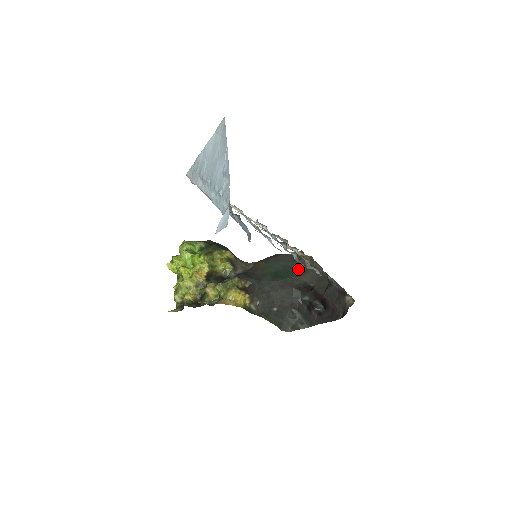
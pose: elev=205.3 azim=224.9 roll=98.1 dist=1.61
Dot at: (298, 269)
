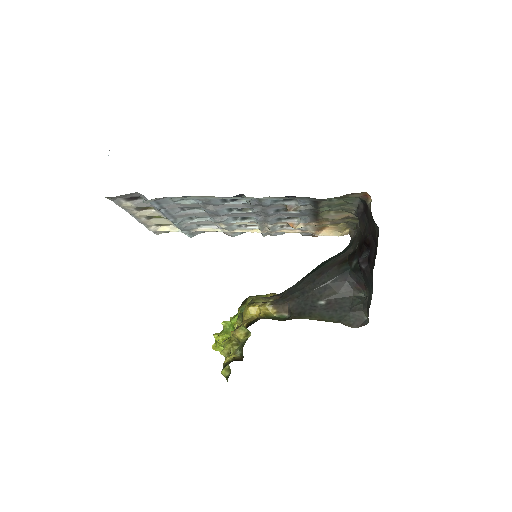
Dot at: (345, 249)
